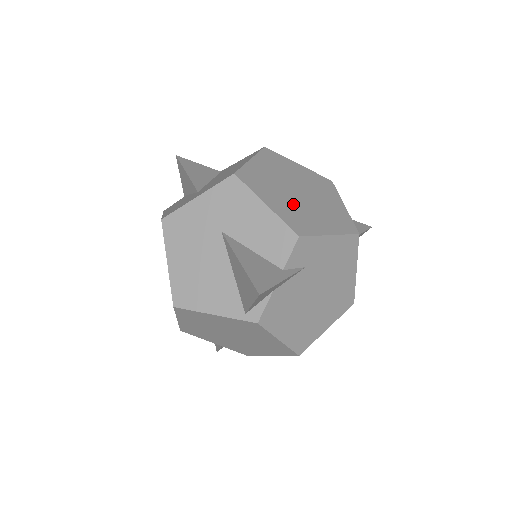
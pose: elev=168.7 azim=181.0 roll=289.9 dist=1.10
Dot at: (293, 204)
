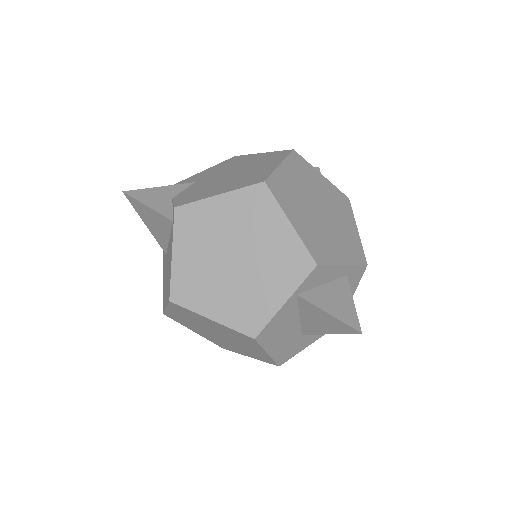
Dot at: occluded
